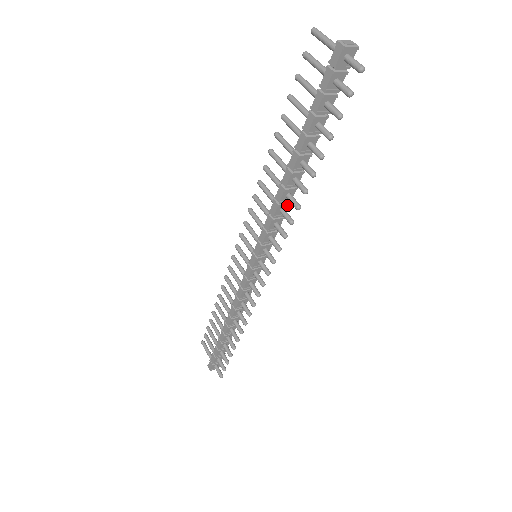
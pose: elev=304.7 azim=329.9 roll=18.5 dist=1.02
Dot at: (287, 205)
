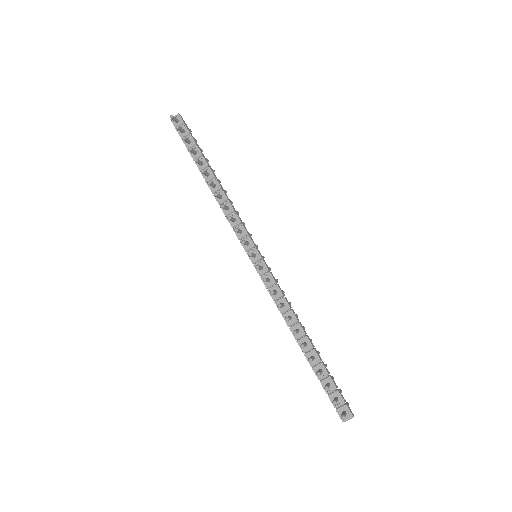
Dot at: (228, 204)
